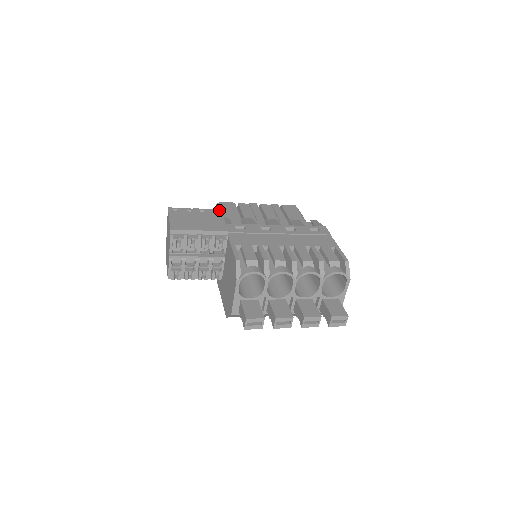
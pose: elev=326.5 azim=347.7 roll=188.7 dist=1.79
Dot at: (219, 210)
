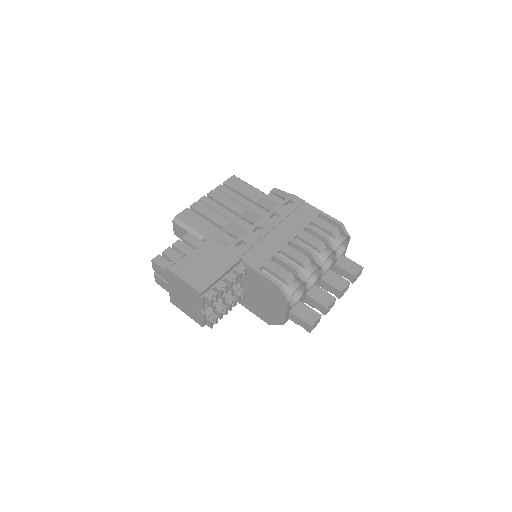
Dot at: (206, 236)
